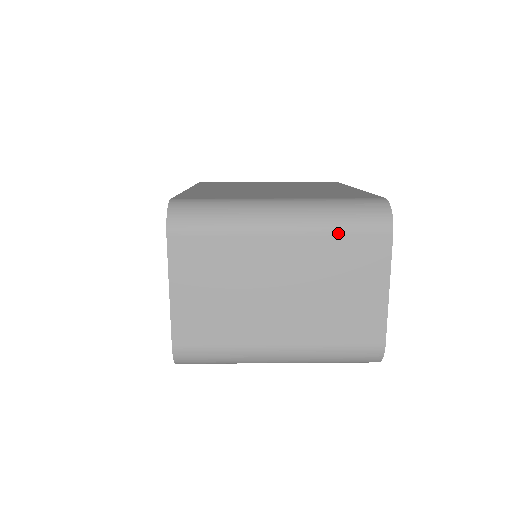
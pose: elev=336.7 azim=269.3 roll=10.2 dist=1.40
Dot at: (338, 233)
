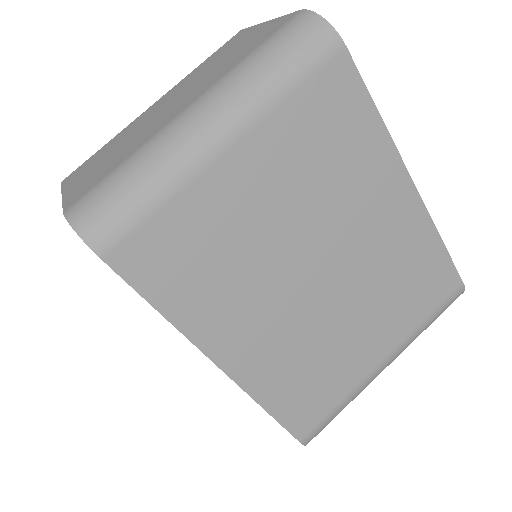
Dot at: occluded
